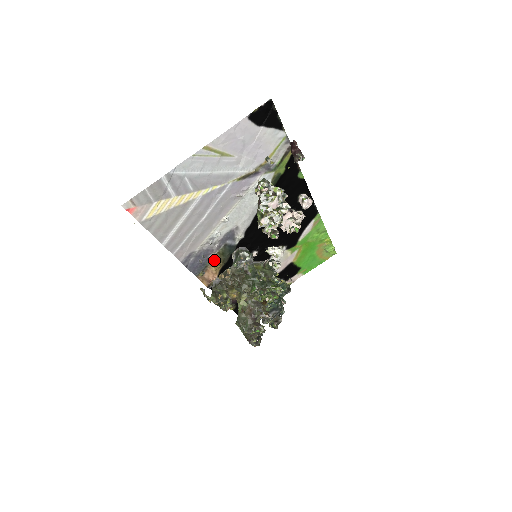
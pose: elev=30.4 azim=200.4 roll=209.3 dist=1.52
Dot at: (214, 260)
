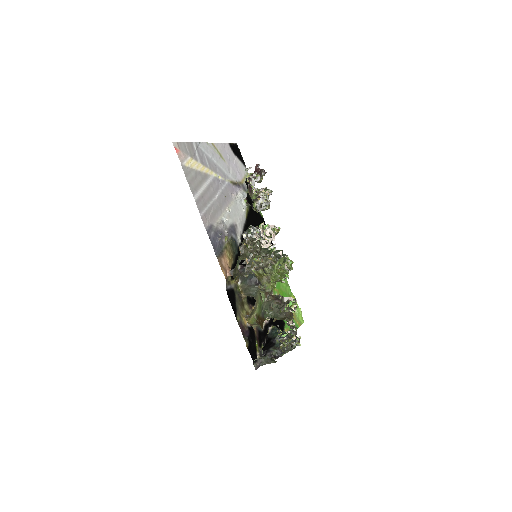
Dot at: (227, 248)
